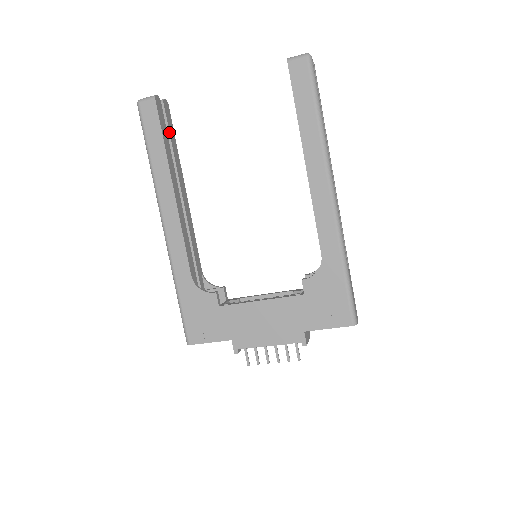
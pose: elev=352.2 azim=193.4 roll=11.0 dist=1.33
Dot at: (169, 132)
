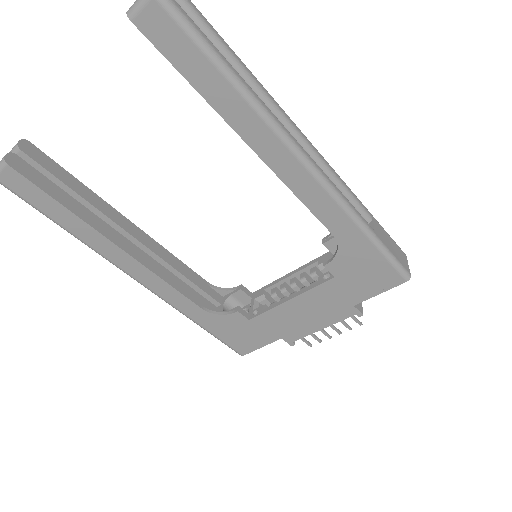
Dot at: (58, 180)
